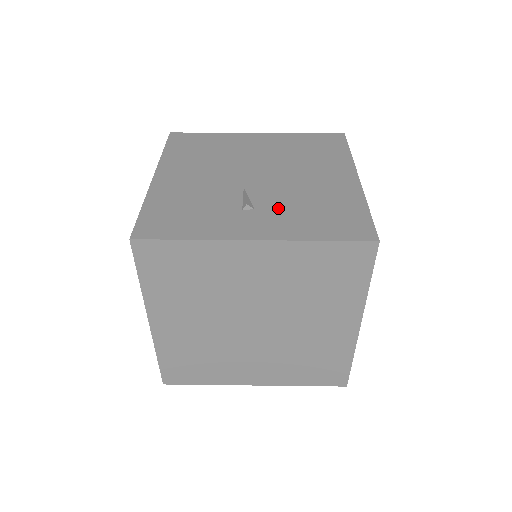
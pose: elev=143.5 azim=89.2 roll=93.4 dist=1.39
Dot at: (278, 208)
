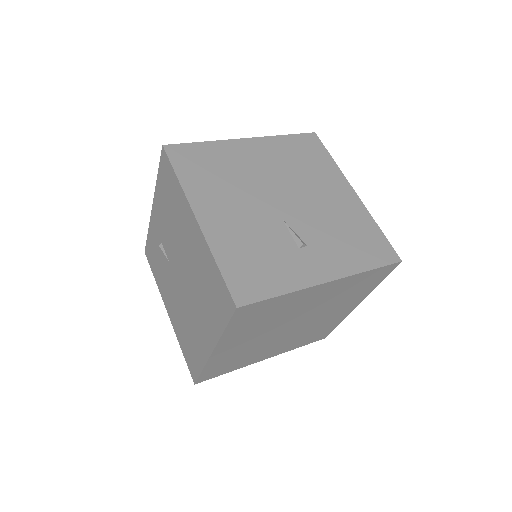
Dot at: (323, 240)
